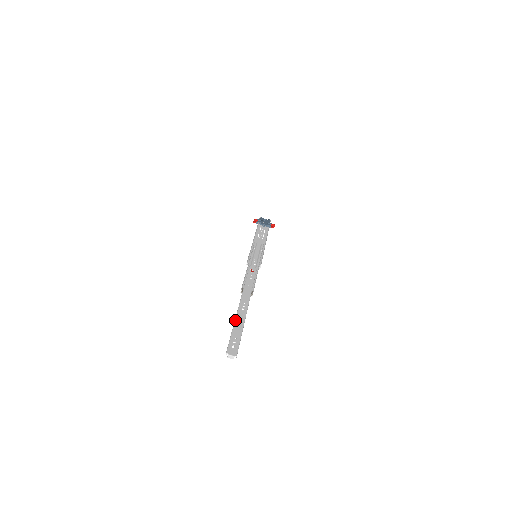
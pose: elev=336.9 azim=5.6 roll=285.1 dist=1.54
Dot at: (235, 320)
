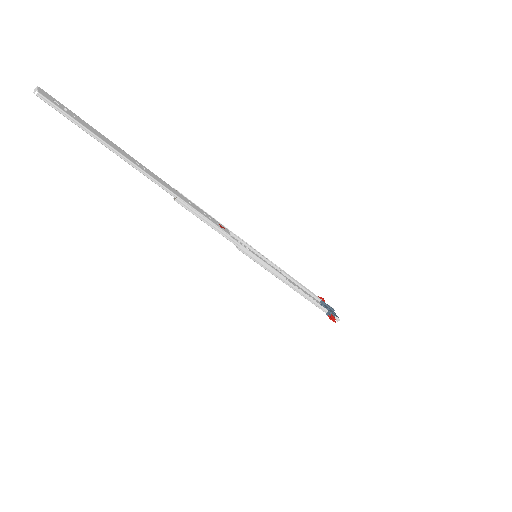
Dot at: occluded
